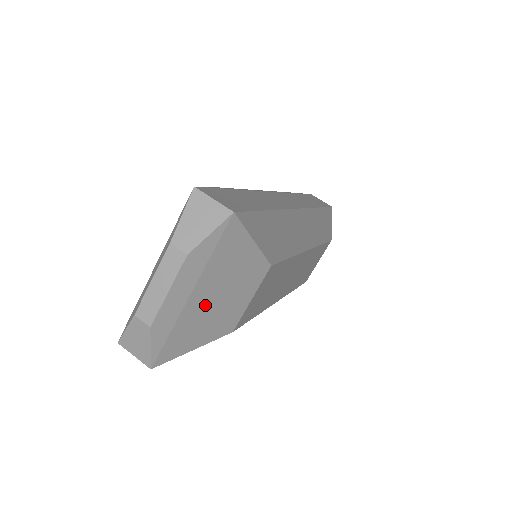
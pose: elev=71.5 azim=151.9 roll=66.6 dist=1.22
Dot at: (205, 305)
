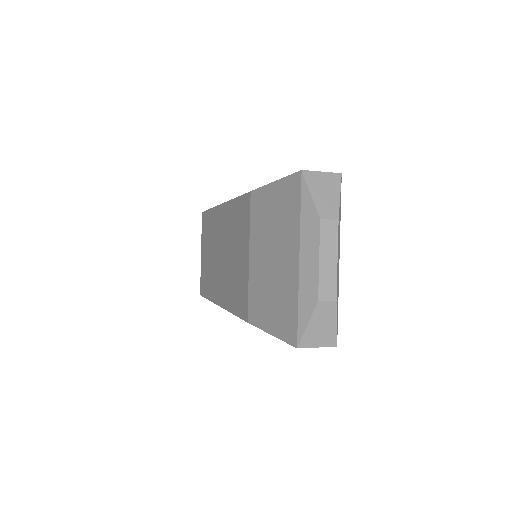
Dot at: occluded
